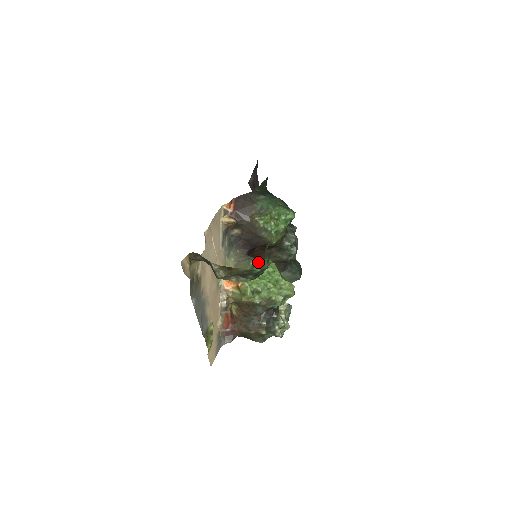
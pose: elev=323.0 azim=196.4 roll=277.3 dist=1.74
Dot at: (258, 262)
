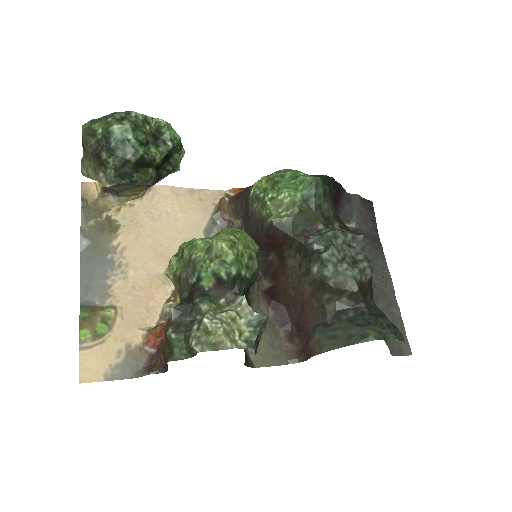
Dot at: (102, 118)
